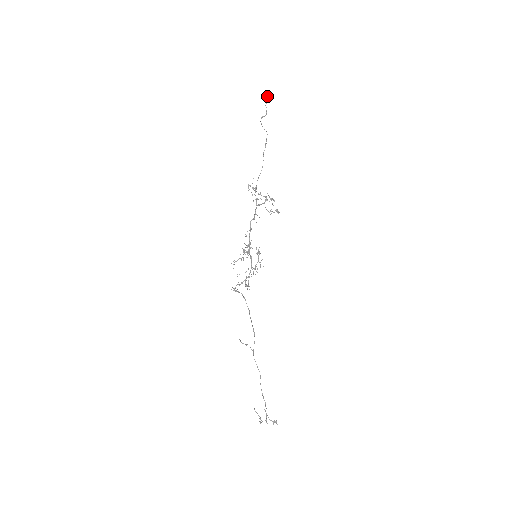
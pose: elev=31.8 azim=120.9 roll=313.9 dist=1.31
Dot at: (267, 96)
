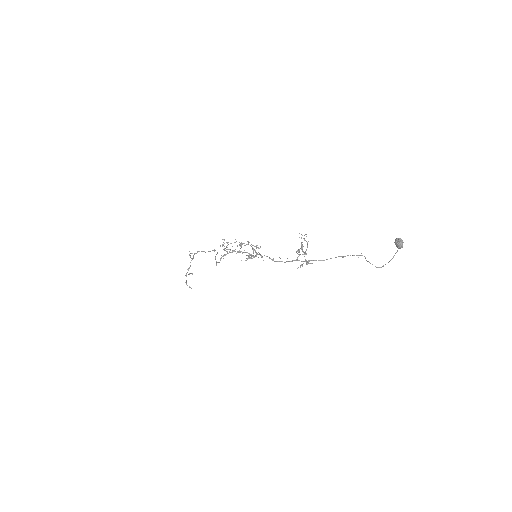
Dot at: occluded
